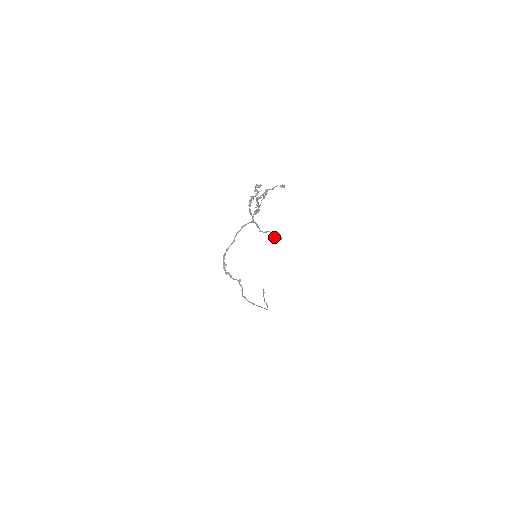
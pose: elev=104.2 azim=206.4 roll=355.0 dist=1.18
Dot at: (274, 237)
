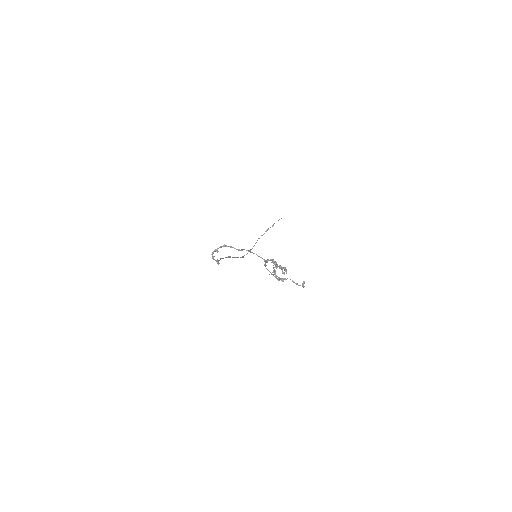
Dot at: (273, 274)
